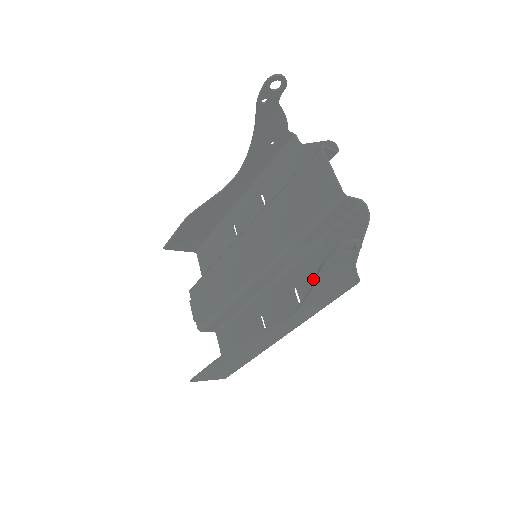
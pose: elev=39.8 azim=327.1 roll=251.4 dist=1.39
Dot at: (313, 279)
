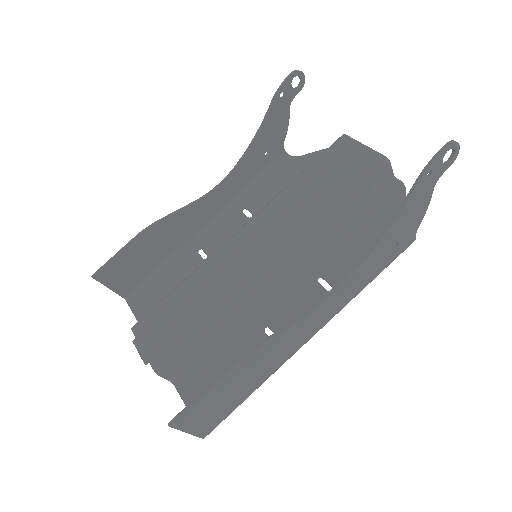
Dot at: (347, 259)
